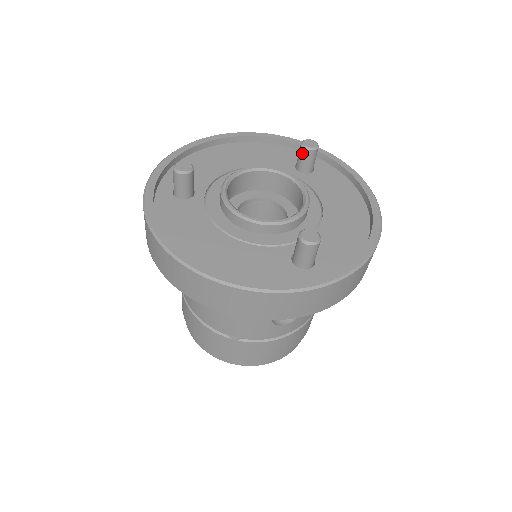
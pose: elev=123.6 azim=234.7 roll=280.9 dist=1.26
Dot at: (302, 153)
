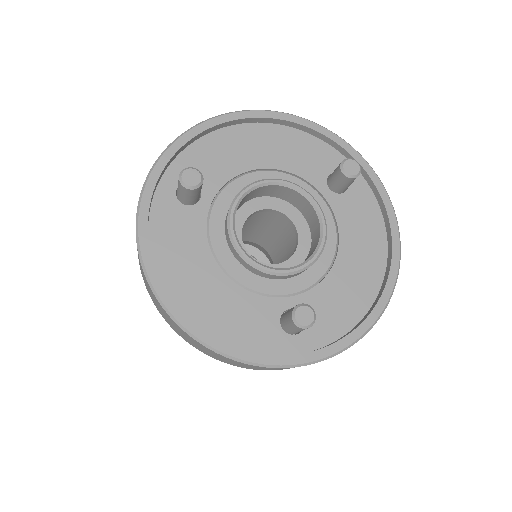
Dot at: (338, 175)
